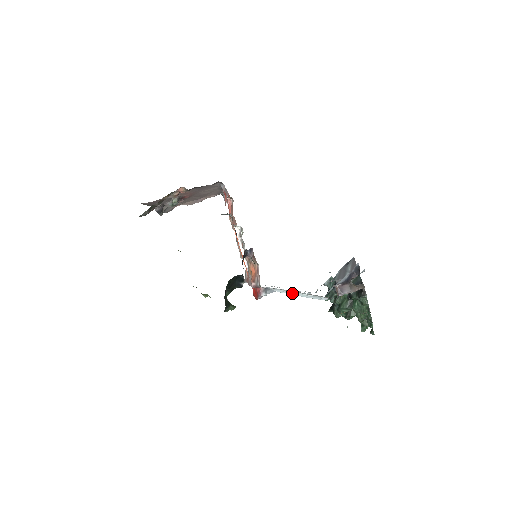
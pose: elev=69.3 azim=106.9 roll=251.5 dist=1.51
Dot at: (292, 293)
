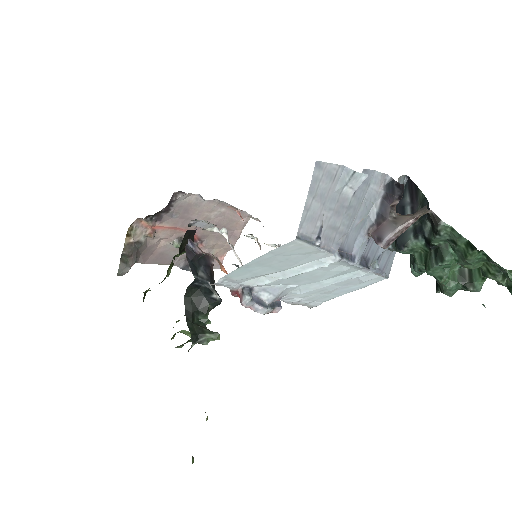
Dot at: (279, 276)
